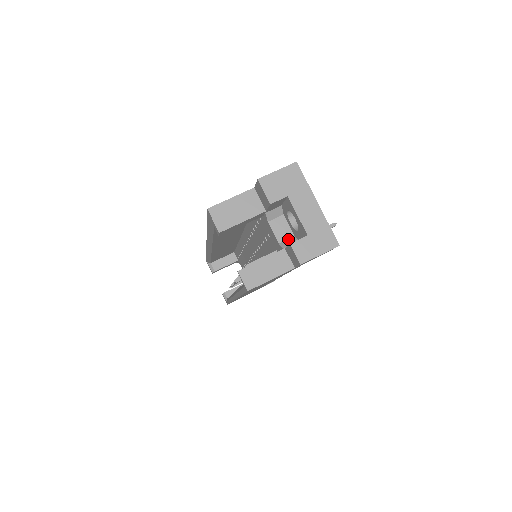
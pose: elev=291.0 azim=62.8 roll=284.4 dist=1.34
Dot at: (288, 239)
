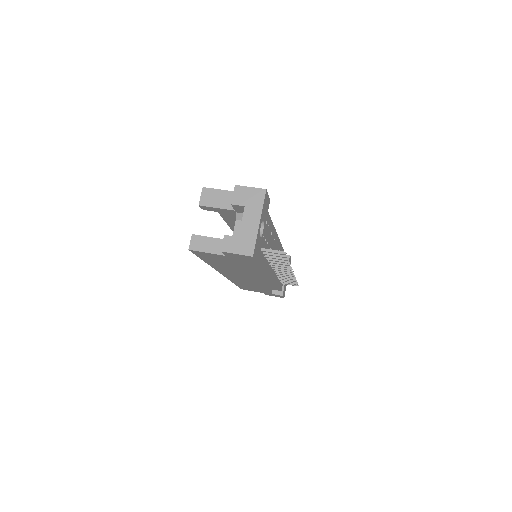
Dot at: occluded
